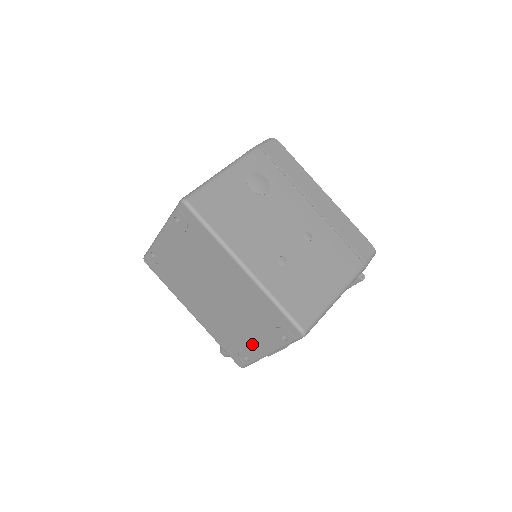
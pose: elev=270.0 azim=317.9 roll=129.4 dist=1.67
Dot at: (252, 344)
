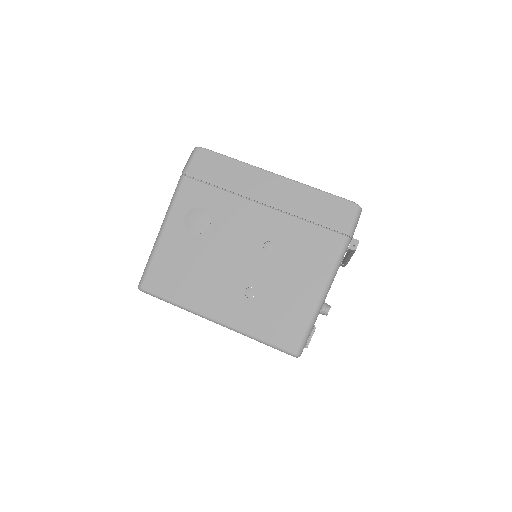
Dot at: occluded
